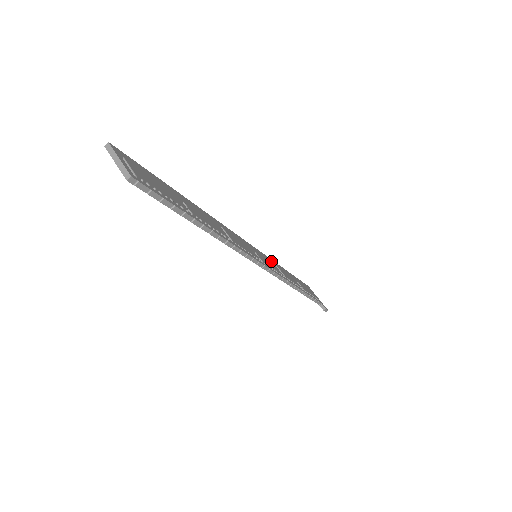
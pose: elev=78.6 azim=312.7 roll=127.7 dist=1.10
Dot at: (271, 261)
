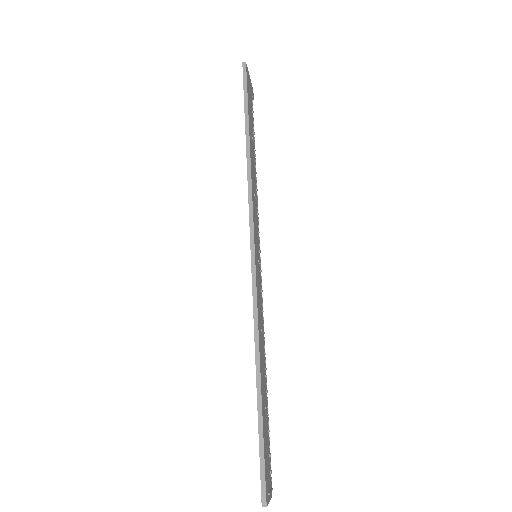
Dot at: (253, 198)
